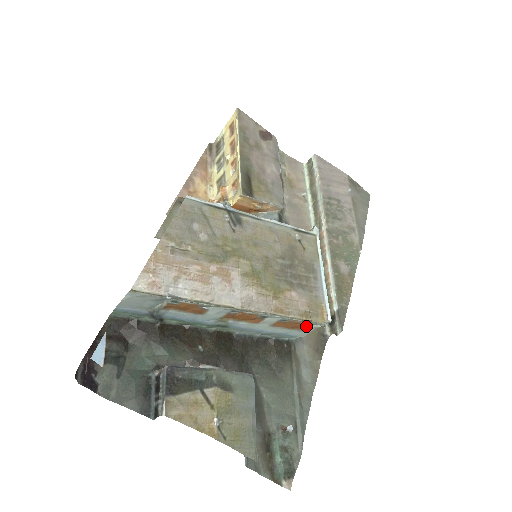
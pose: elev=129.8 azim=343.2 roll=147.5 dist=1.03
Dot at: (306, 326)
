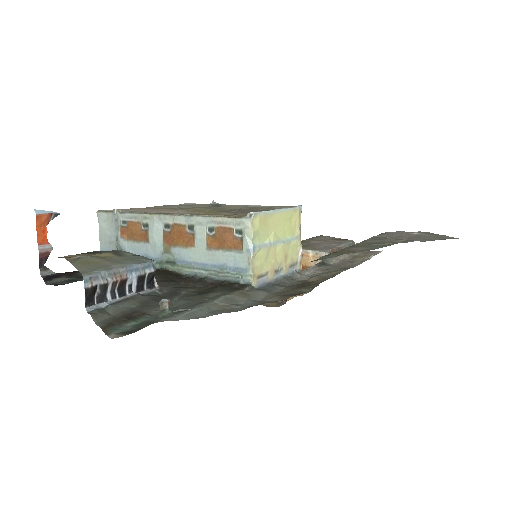
Dot at: (240, 239)
